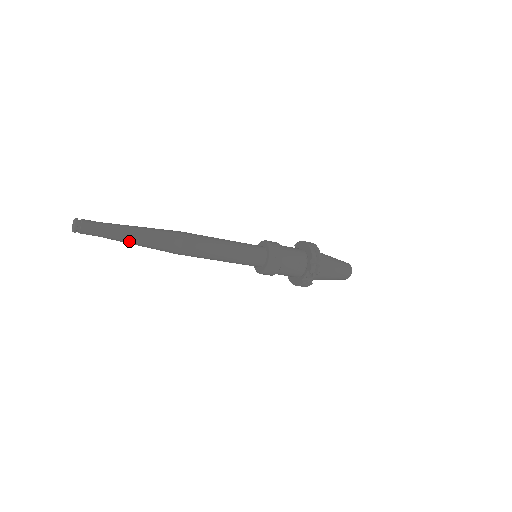
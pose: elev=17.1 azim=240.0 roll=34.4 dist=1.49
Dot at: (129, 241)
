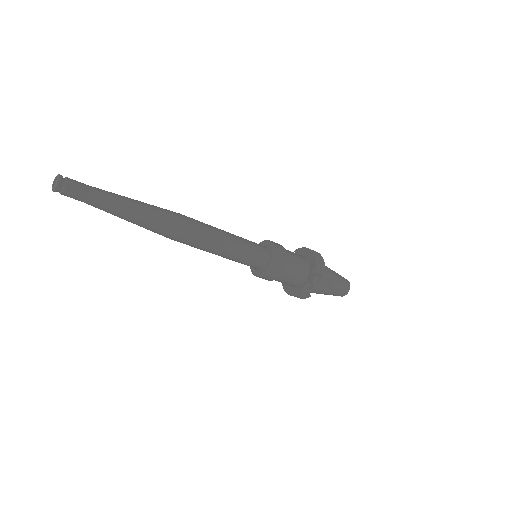
Dot at: (120, 214)
